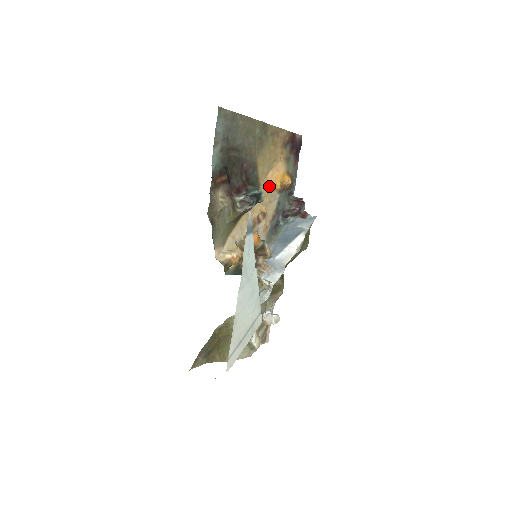
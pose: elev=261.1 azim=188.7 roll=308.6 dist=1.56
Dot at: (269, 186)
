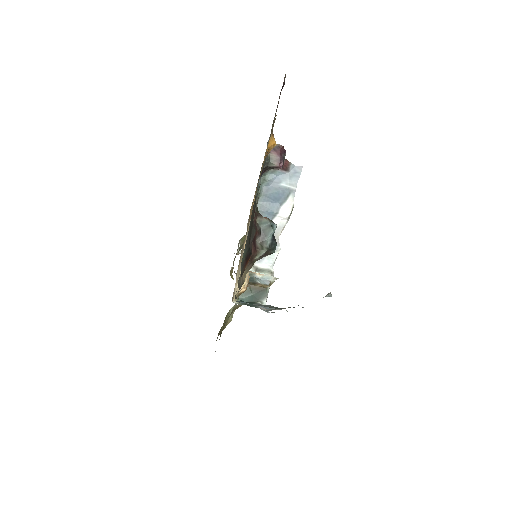
Dot at: occluded
